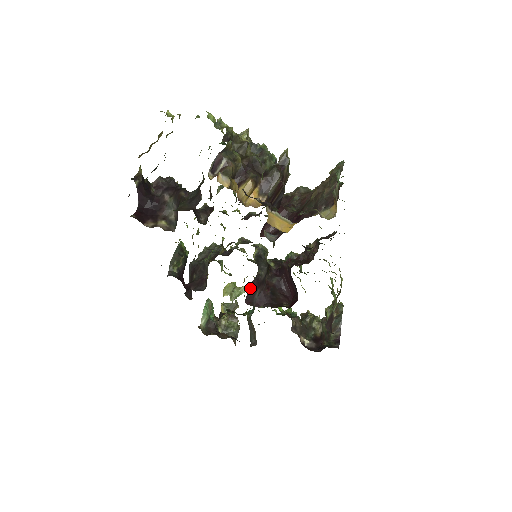
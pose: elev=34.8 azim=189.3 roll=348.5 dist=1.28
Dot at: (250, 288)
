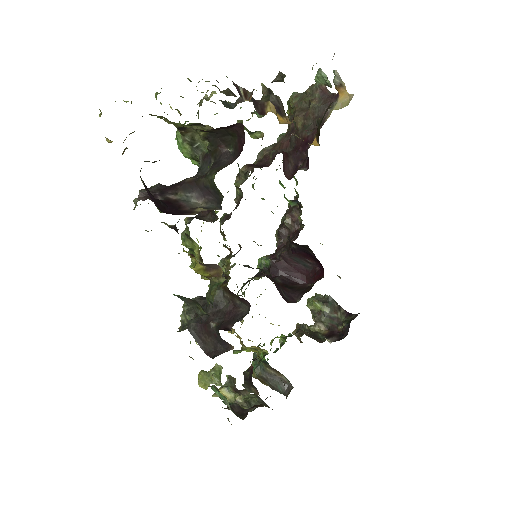
Dot at: occluded
